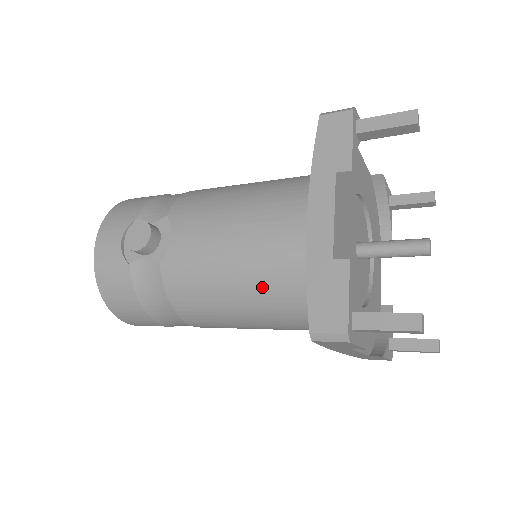
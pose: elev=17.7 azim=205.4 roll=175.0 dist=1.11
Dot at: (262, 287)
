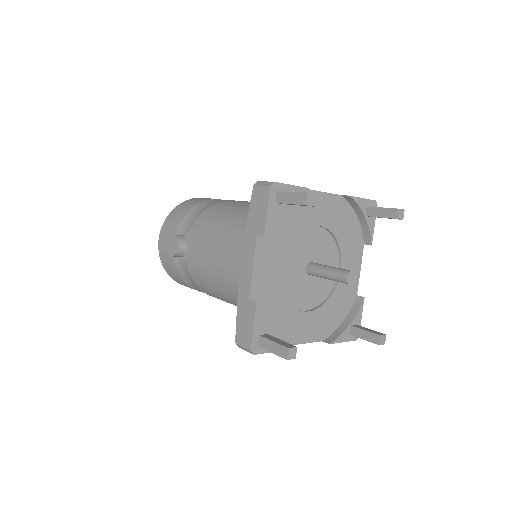
Dot at: (235, 295)
